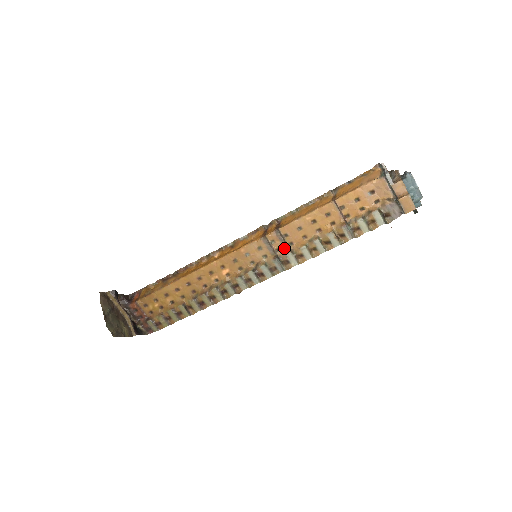
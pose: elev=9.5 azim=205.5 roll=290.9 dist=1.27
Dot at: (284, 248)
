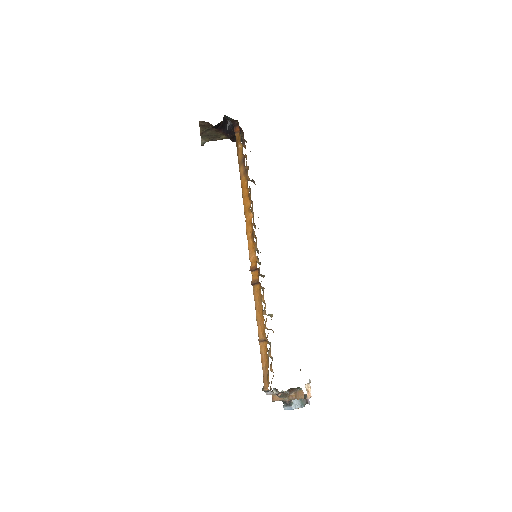
Dot at: occluded
